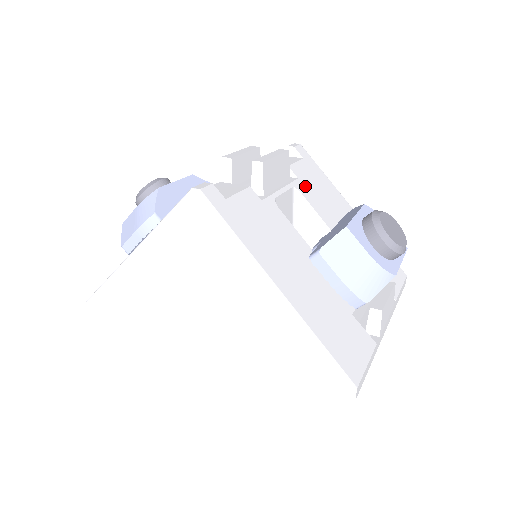
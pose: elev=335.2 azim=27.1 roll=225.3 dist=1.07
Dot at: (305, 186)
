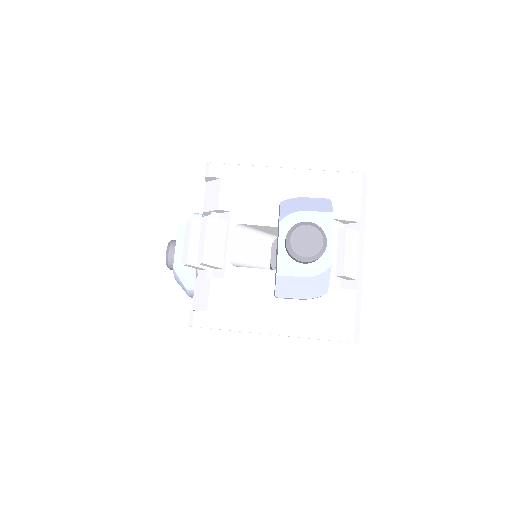
Dot at: (239, 211)
